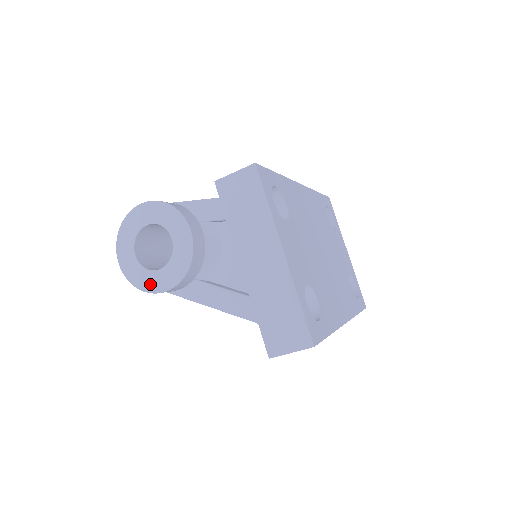
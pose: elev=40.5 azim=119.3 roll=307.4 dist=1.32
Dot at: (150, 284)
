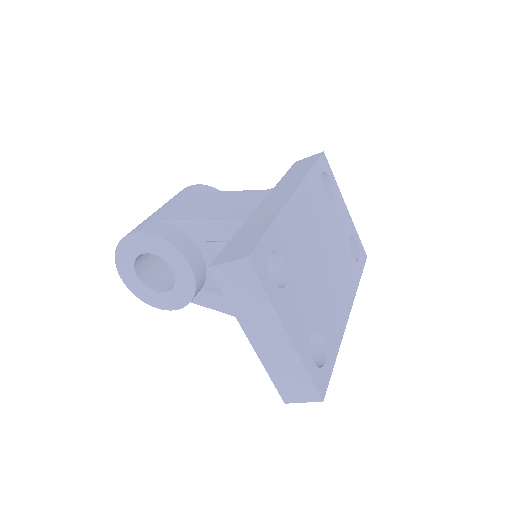
Dot at: (160, 303)
